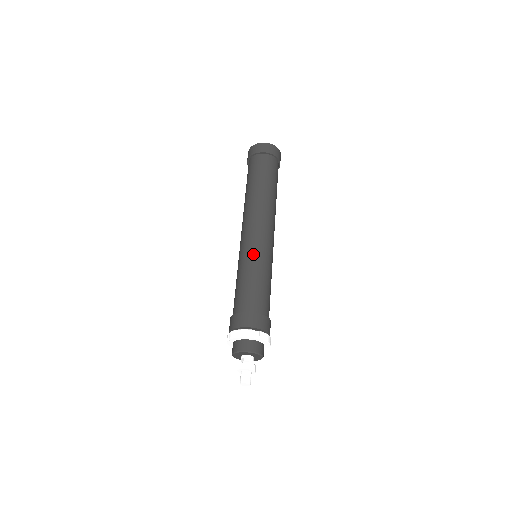
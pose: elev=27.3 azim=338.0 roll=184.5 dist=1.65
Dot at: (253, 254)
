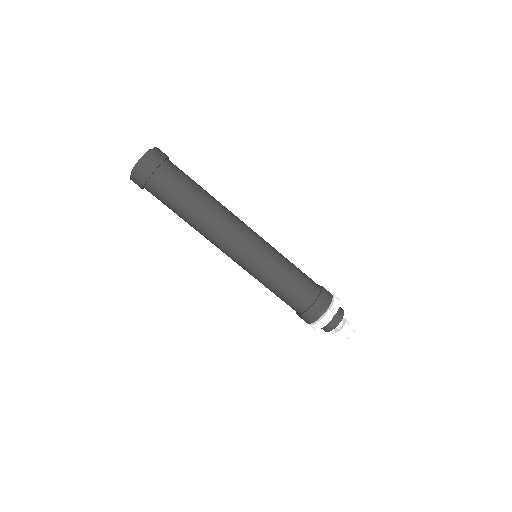
Dot at: (260, 268)
